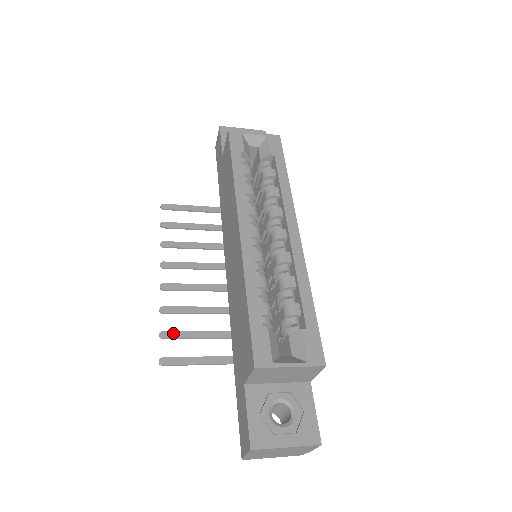
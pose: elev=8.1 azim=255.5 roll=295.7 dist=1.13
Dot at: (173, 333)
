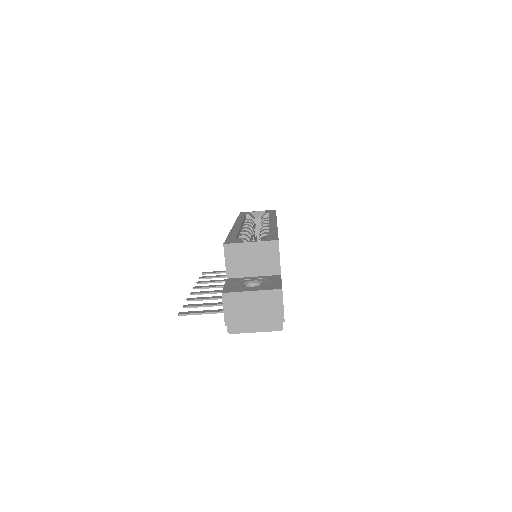
Dot at: (193, 305)
